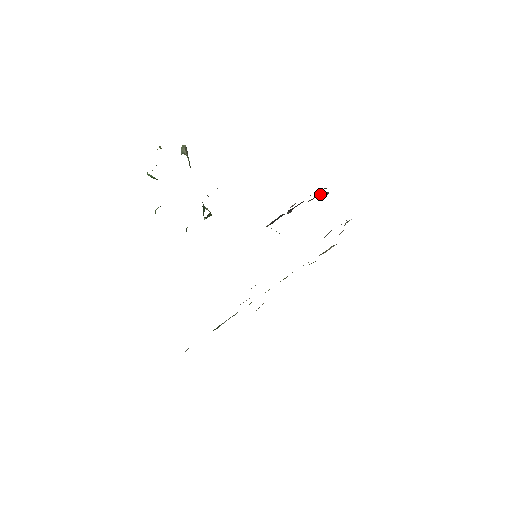
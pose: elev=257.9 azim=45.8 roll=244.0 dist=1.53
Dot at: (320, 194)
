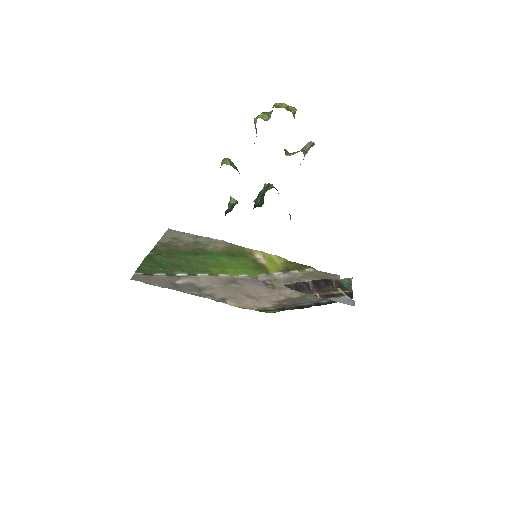
Dot at: (346, 278)
